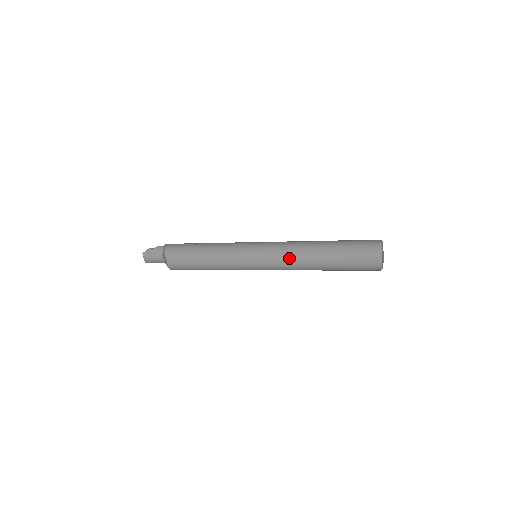
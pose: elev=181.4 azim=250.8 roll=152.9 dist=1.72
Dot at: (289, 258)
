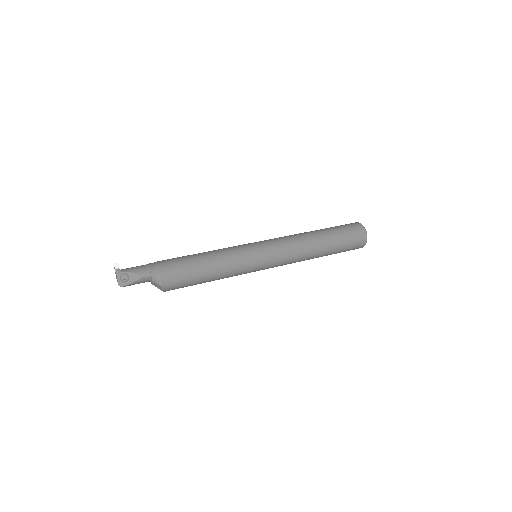
Dot at: occluded
